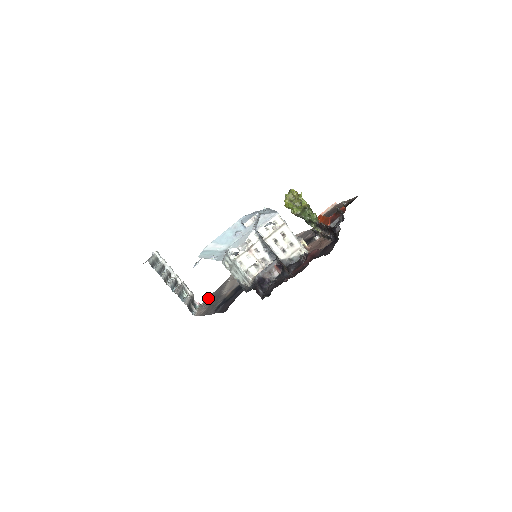
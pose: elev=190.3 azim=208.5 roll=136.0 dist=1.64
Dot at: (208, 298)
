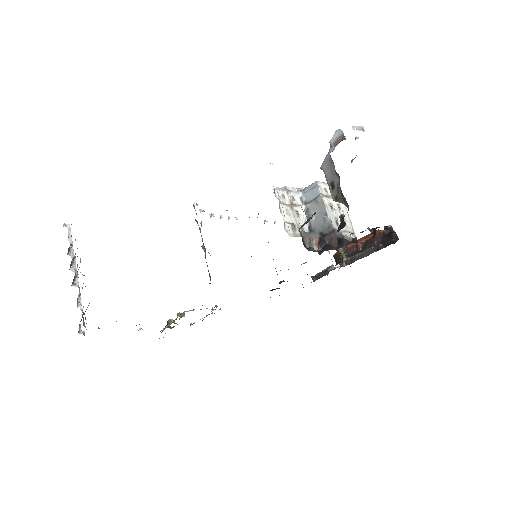
Dot at: occluded
